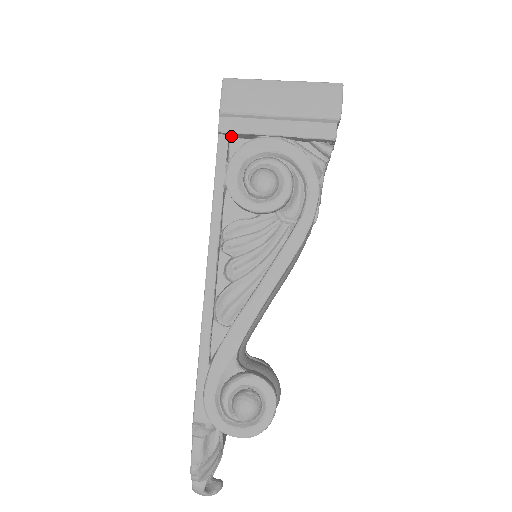
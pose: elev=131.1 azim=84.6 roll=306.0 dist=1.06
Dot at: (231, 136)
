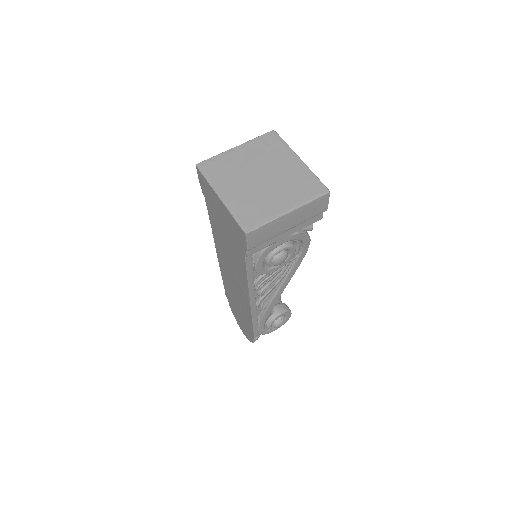
Dot at: occluded
